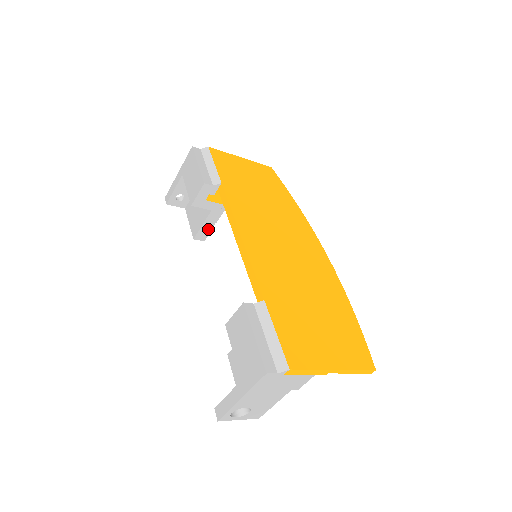
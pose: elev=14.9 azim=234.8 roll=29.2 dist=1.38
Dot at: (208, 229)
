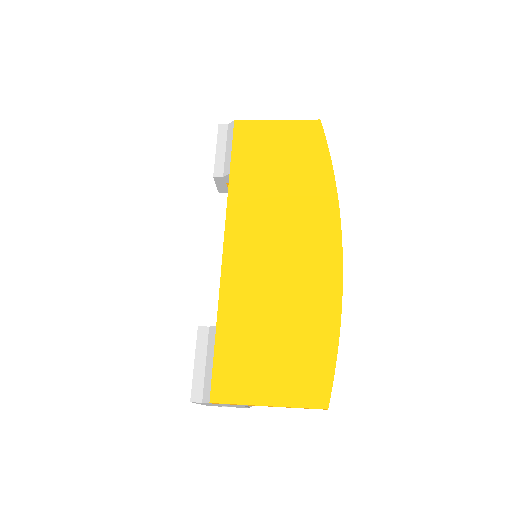
Dot at: occluded
